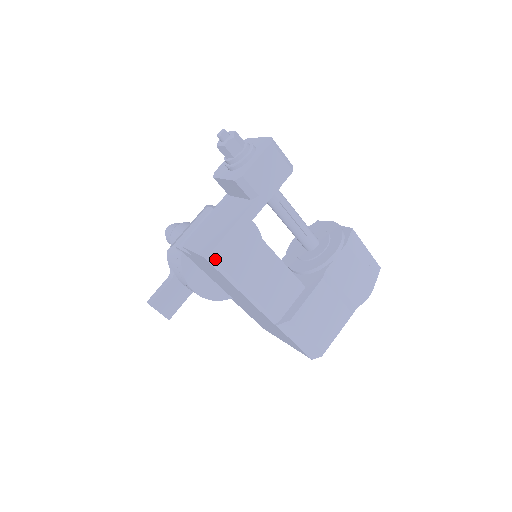
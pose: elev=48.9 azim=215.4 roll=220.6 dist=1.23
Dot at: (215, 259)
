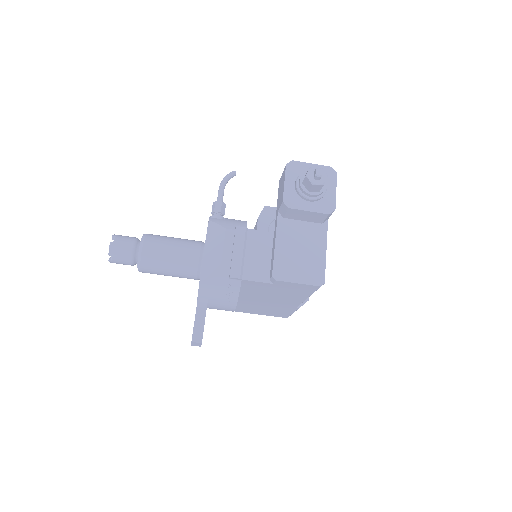
Dot at: occluded
